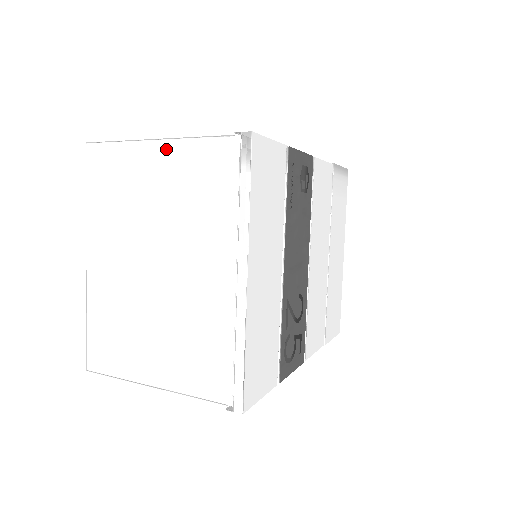
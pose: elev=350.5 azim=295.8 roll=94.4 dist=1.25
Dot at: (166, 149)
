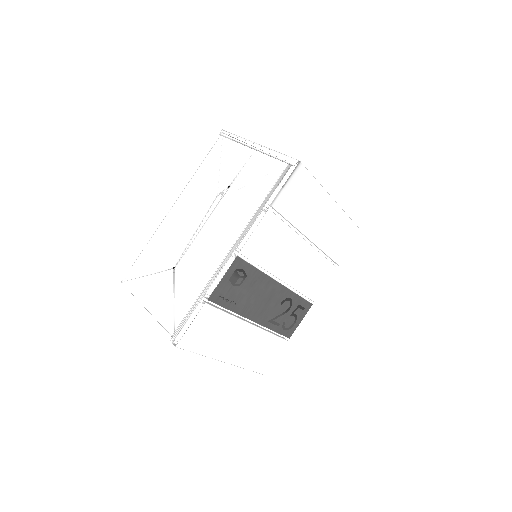
Dot at: occluded
